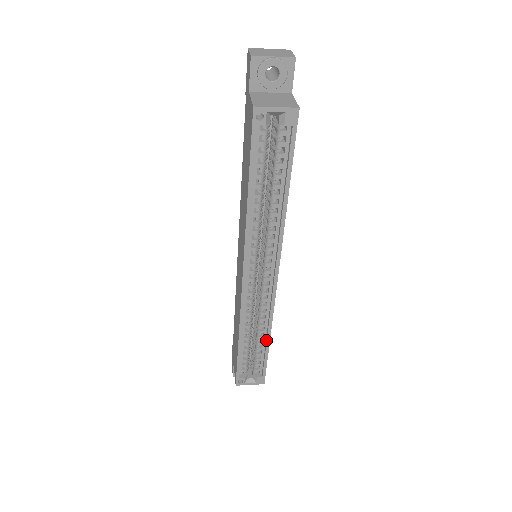
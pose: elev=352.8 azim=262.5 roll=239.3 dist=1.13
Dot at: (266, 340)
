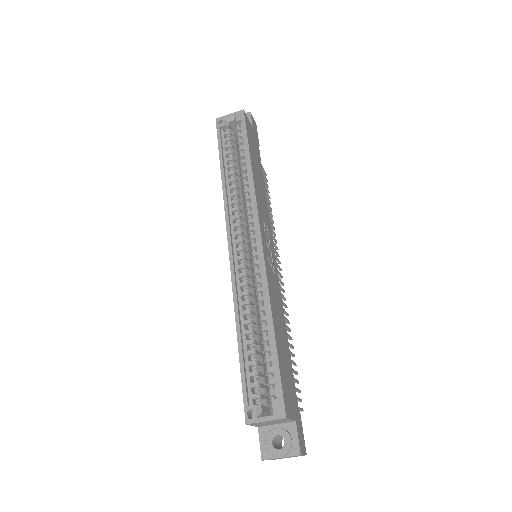
Dot at: (270, 327)
